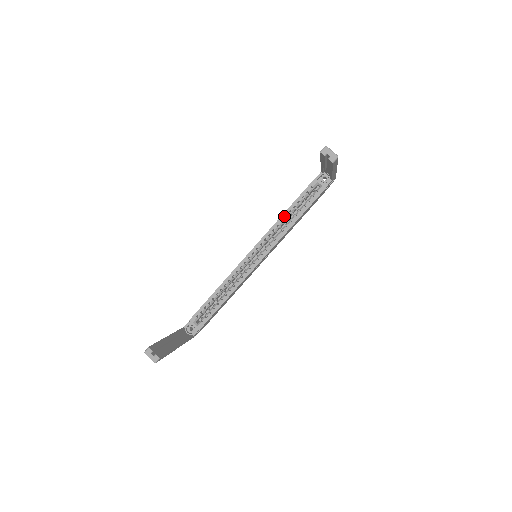
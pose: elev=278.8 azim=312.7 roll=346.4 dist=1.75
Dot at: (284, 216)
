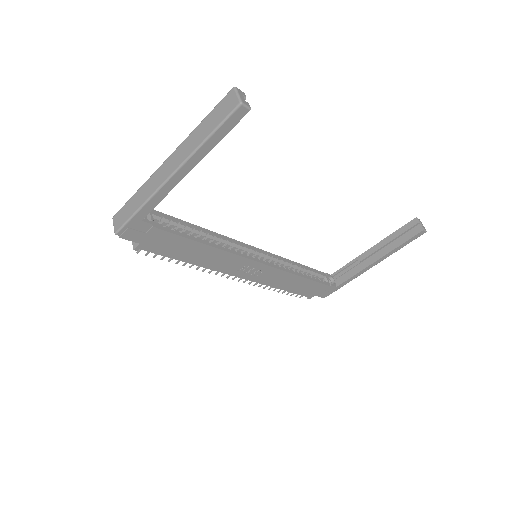
Dot at: (294, 263)
